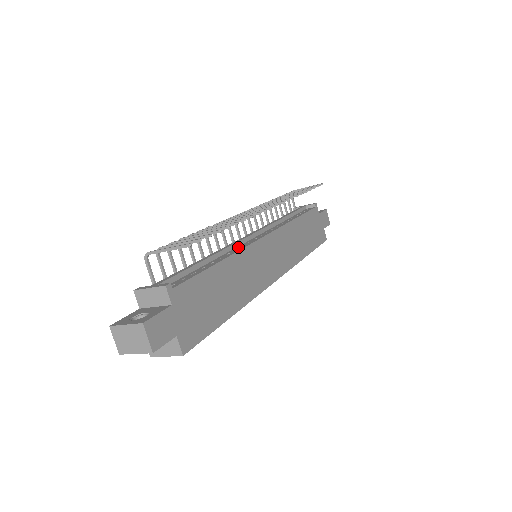
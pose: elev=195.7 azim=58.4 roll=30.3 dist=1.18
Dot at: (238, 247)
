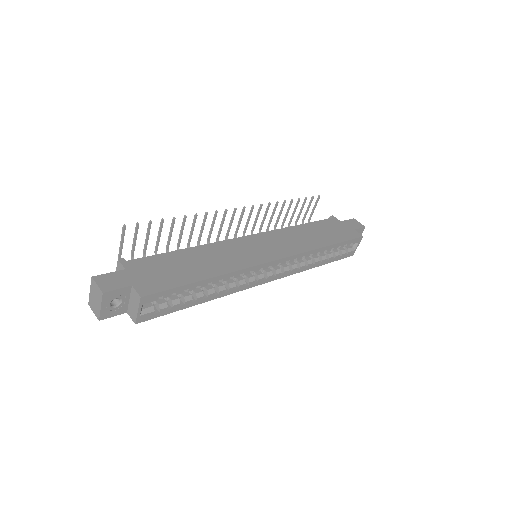
Dot at: occluded
